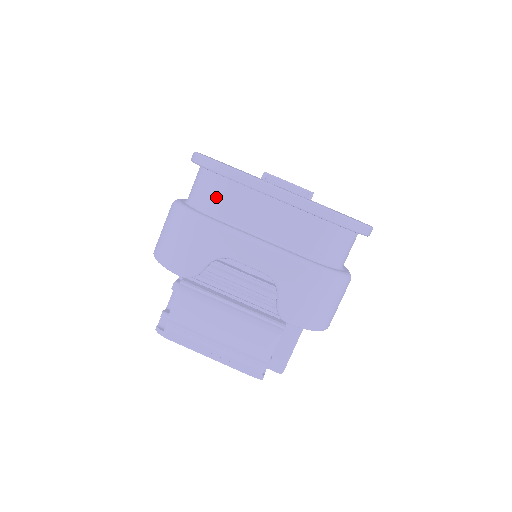
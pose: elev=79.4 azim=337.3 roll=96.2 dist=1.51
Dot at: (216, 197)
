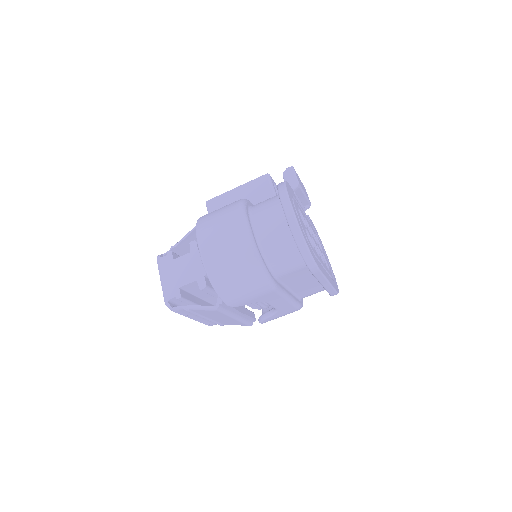
Dot at: (290, 271)
